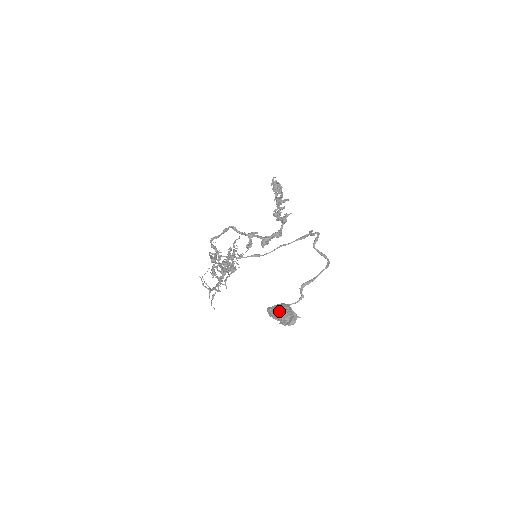
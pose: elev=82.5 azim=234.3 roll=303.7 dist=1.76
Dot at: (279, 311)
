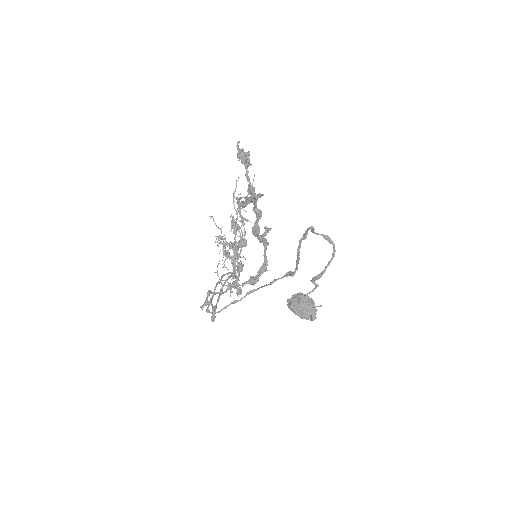
Dot at: (297, 312)
